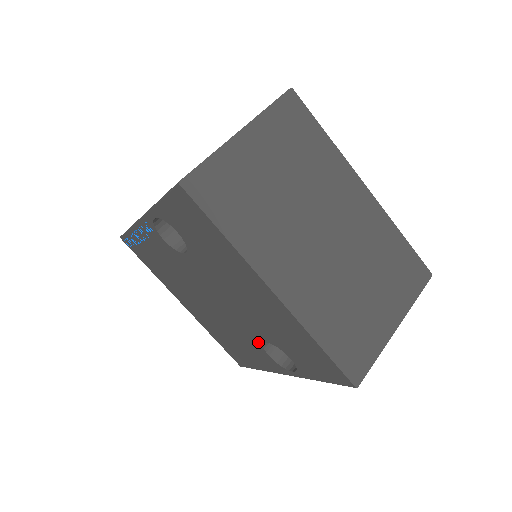
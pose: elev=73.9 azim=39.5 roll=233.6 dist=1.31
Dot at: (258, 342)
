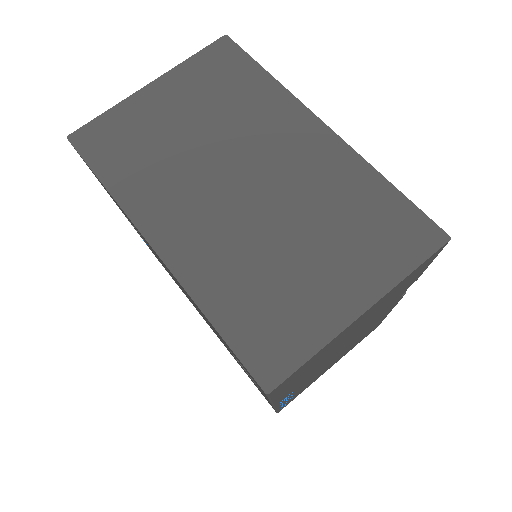
Dot at: (232, 354)
